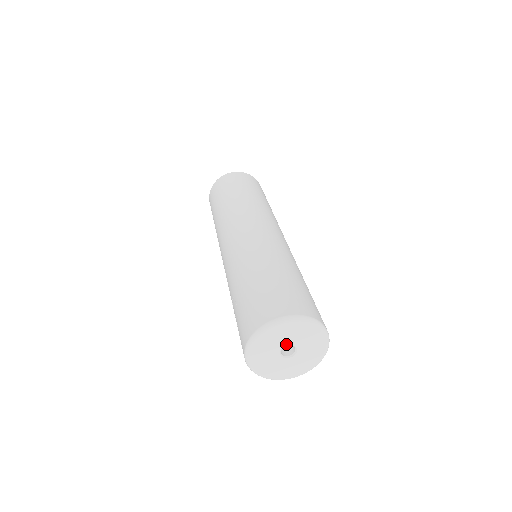
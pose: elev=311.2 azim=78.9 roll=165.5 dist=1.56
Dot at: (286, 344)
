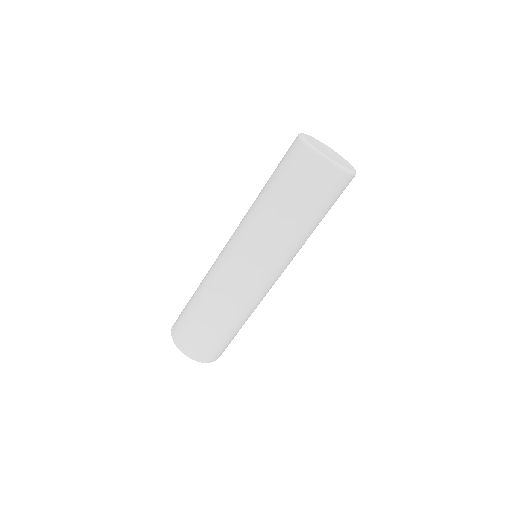
Dot at: (322, 147)
